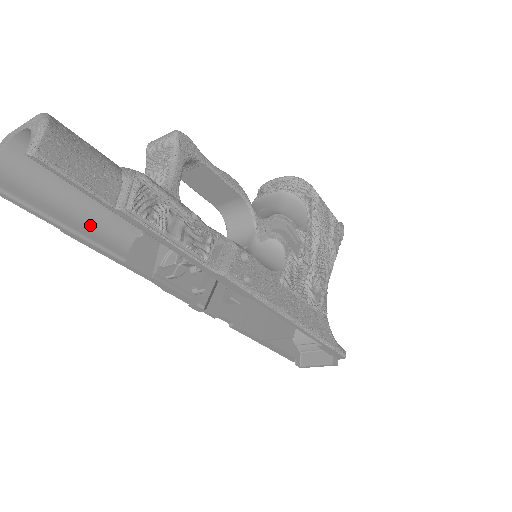
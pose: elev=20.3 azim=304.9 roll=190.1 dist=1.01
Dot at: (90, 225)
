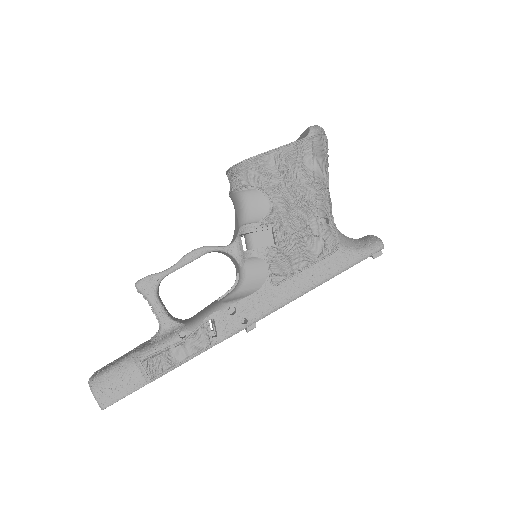
Dot at: occluded
